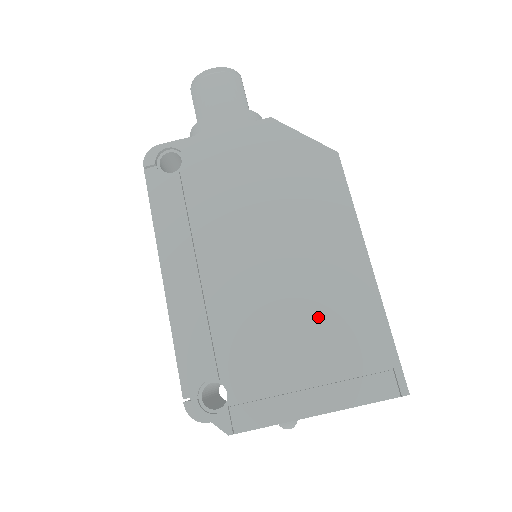
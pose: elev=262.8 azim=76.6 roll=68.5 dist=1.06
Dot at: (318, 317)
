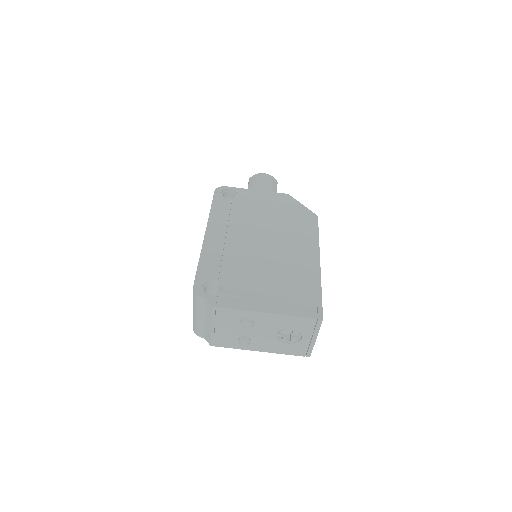
Dot at: (284, 273)
